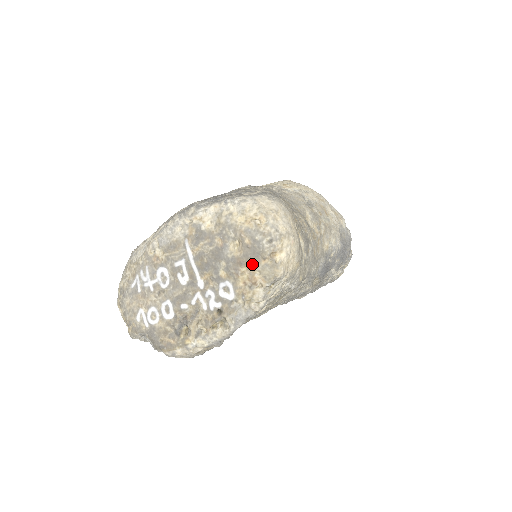
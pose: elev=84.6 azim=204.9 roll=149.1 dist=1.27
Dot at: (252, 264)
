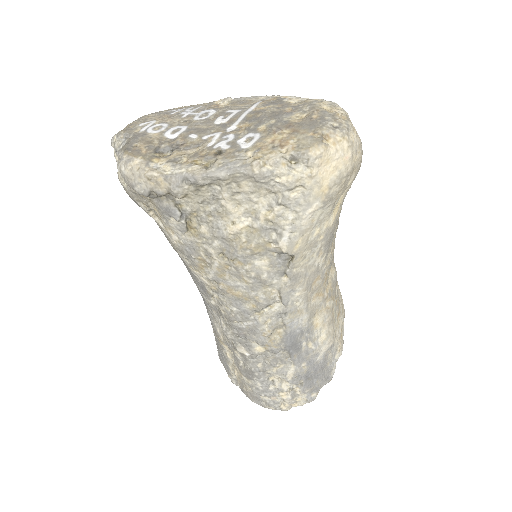
Dot at: (299, 131)
